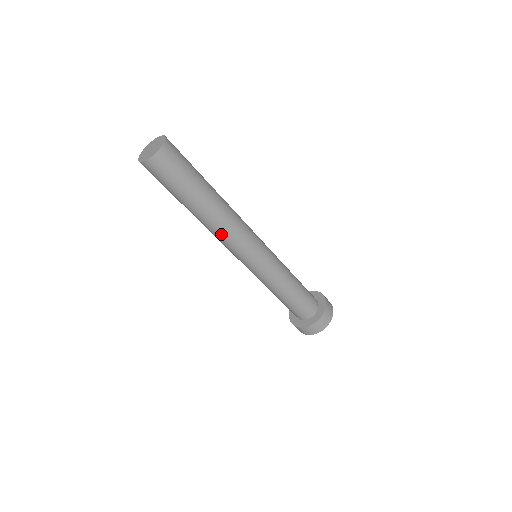
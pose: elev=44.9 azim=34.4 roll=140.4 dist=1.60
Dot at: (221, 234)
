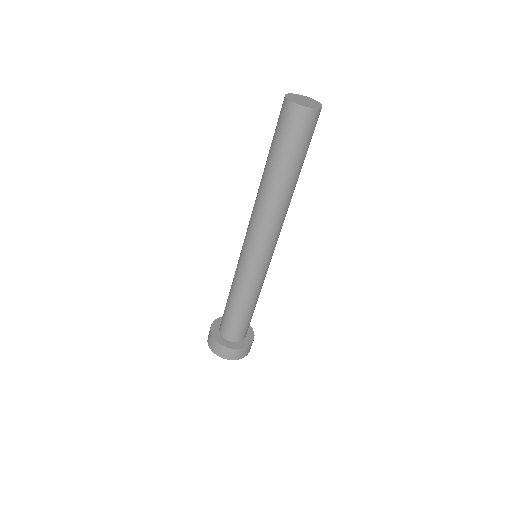
Dot at: (269, 216)
